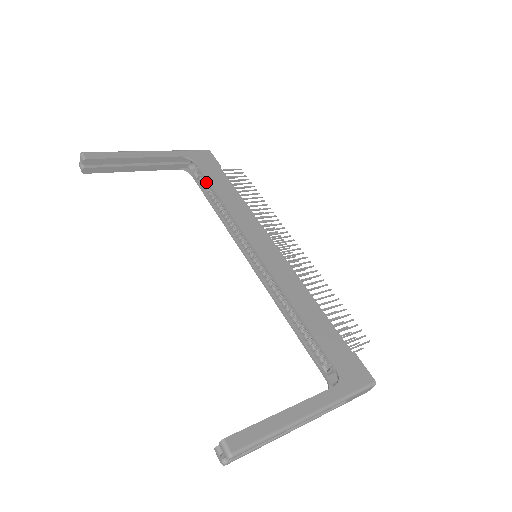
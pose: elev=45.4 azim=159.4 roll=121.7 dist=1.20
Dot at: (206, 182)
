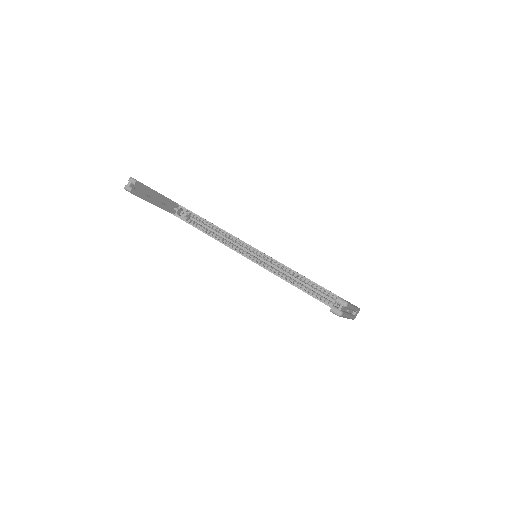
Dot at: (198, 219)
